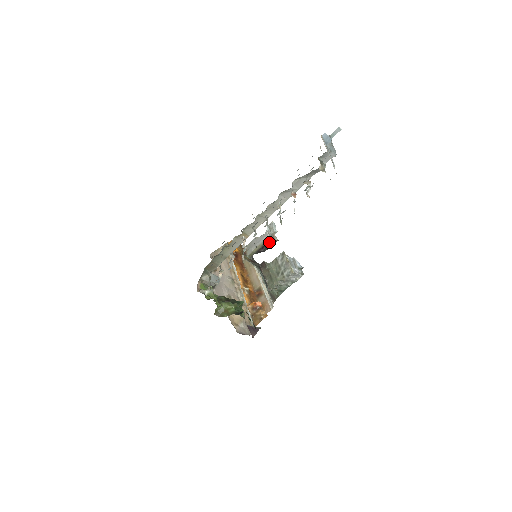
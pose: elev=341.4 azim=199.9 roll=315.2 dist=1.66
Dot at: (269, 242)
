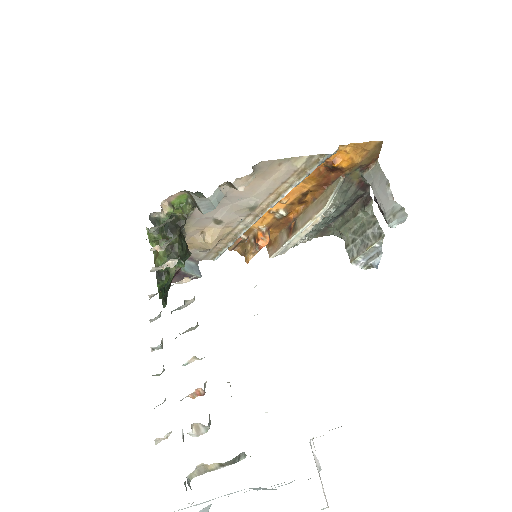
Dot at: occluded
